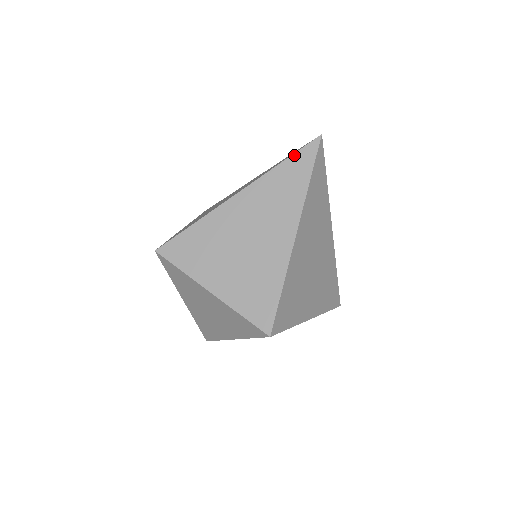
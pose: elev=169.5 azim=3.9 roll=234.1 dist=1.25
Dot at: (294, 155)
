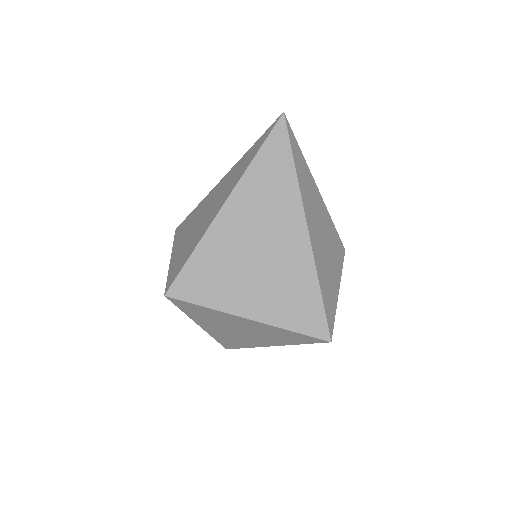
Dot at: (261, 137)
